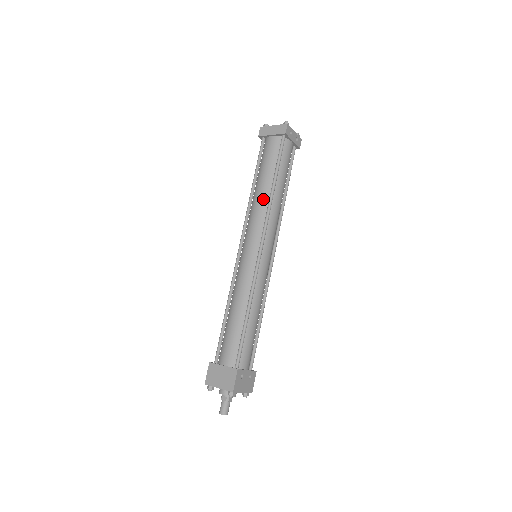
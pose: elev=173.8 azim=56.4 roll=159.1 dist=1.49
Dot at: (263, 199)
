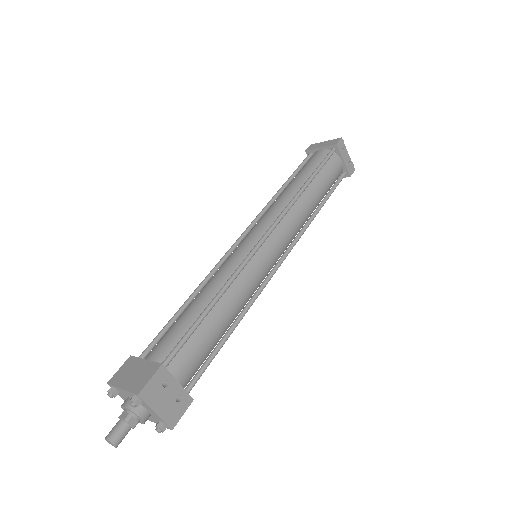
Dot at: (288, 195)
